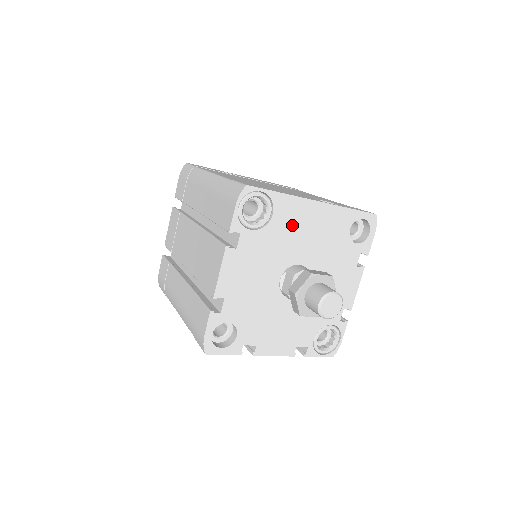
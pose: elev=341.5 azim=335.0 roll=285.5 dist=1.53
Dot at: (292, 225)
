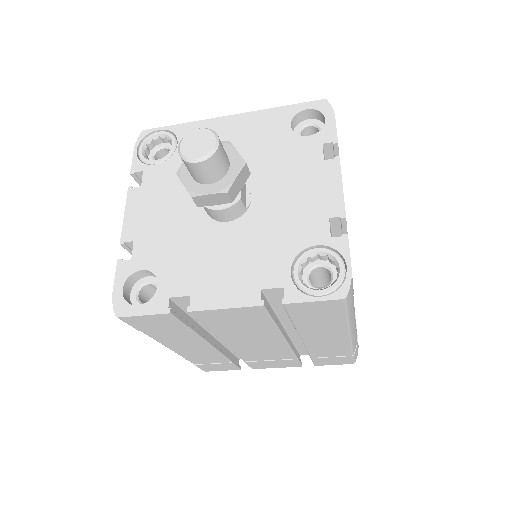
Dot at: occluded
